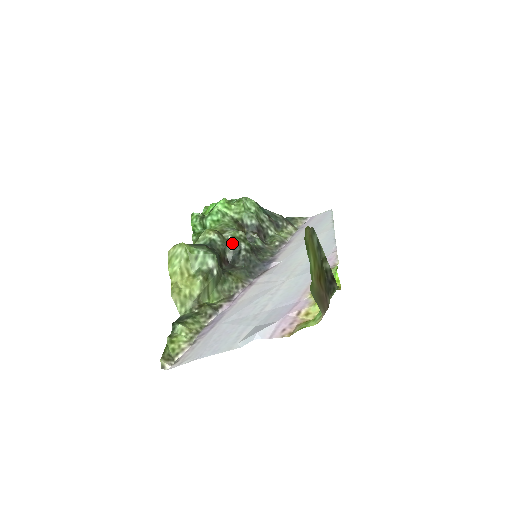
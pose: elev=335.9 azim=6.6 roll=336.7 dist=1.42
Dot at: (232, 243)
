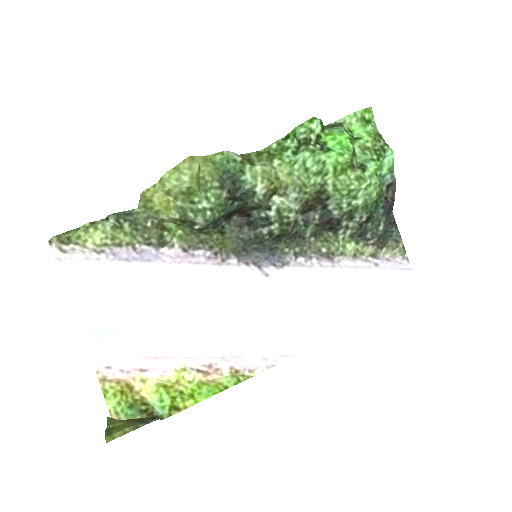
Dot at: (268, 214)
